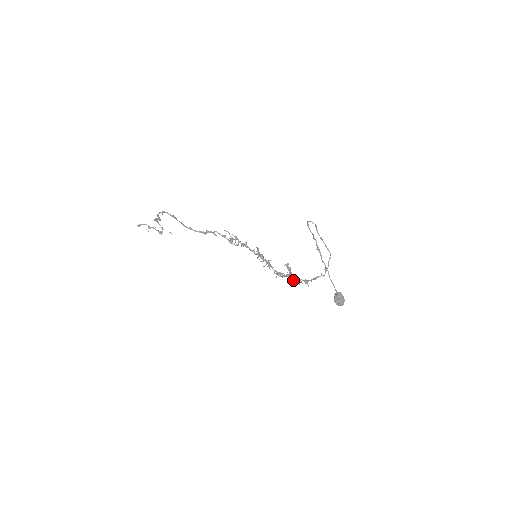
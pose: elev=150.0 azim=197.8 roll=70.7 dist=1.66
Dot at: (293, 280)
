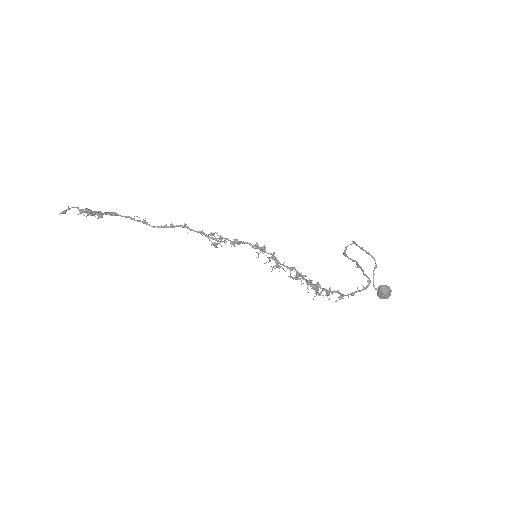
Dot at: occluded
